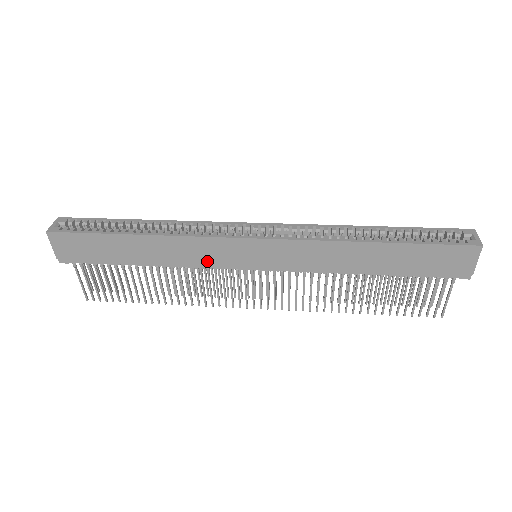
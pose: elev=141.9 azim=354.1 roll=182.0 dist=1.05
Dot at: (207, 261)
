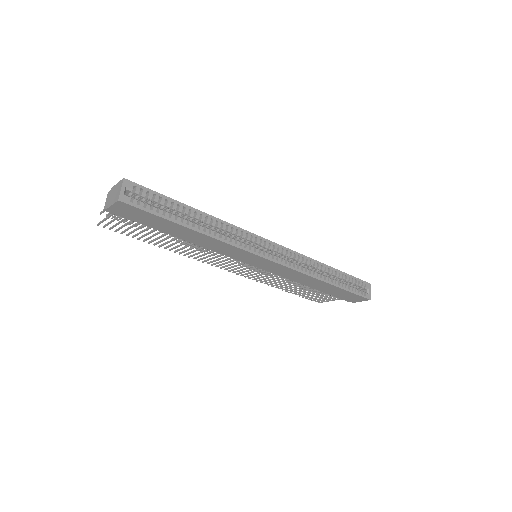
Dot at: (227, 254)
